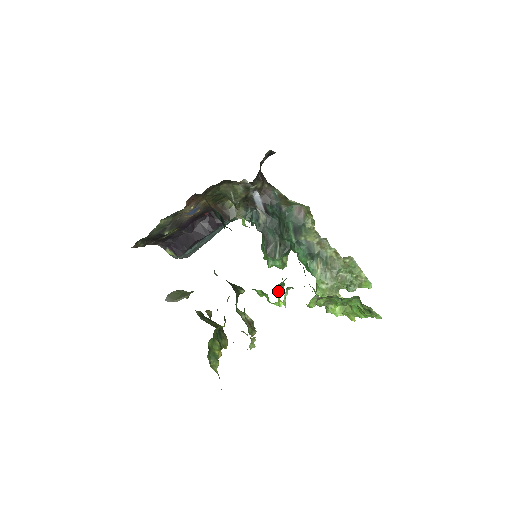
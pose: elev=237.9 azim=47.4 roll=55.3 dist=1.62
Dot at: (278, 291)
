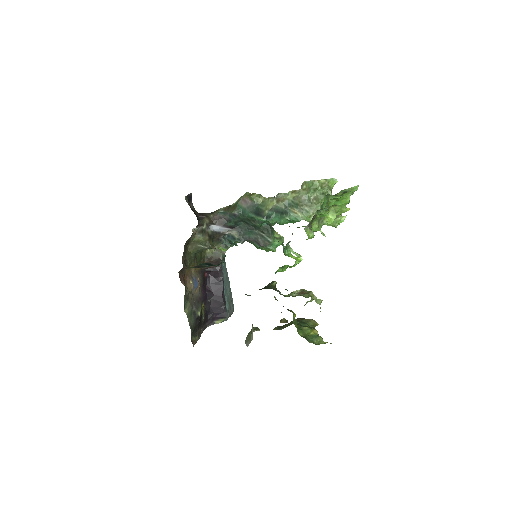
Dot at: (289, 255)
